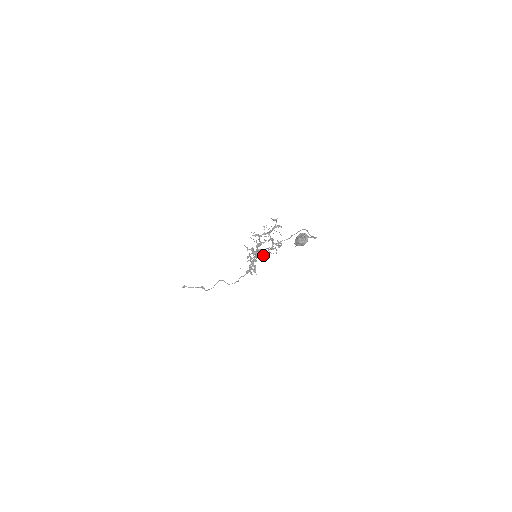
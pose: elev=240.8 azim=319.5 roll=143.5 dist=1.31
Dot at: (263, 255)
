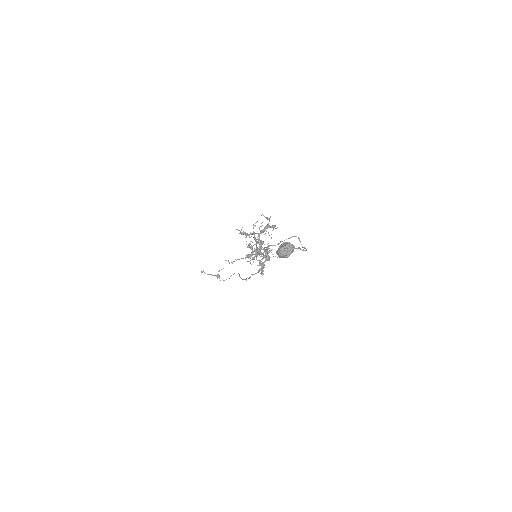
Dot at: occluded
